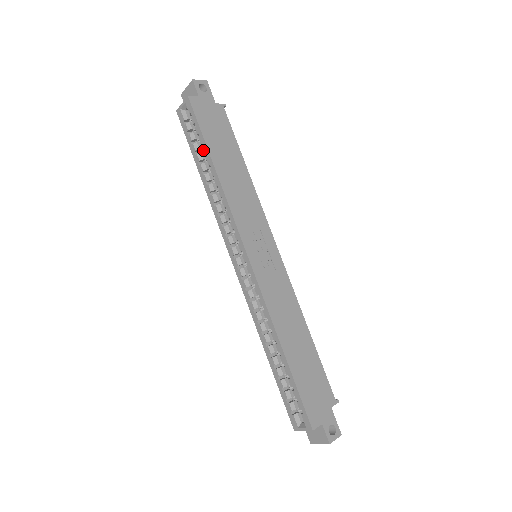
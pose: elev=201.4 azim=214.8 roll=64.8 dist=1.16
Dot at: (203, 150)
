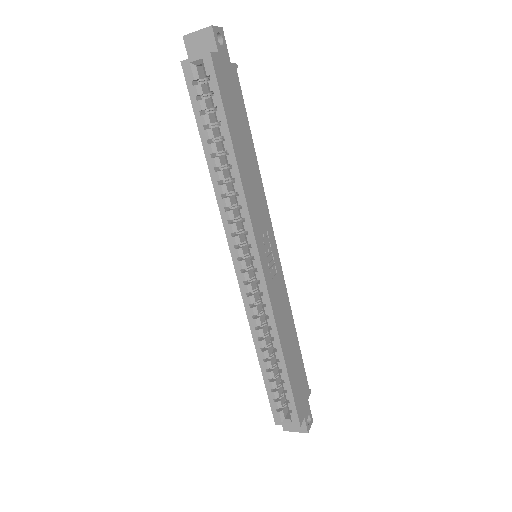
Dot at: (220, 129)
